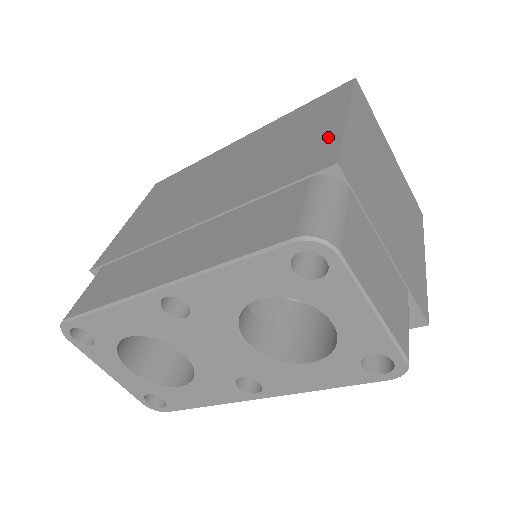
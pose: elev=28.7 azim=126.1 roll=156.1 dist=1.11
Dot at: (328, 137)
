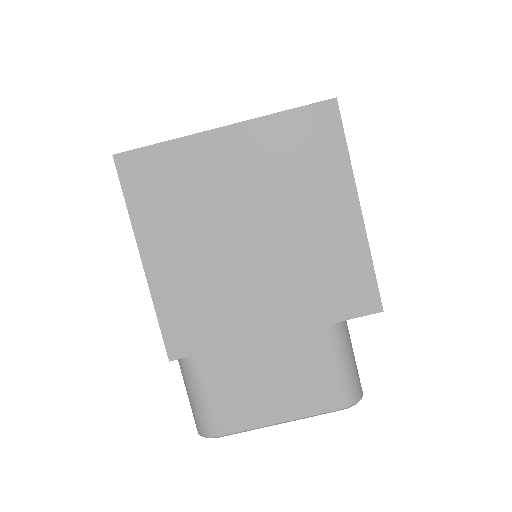
Dot at: occluded
